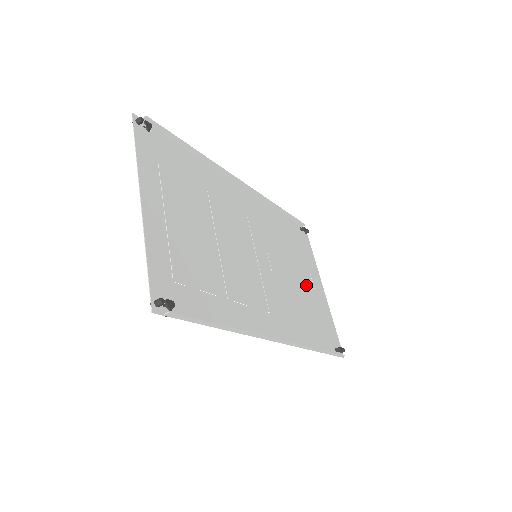
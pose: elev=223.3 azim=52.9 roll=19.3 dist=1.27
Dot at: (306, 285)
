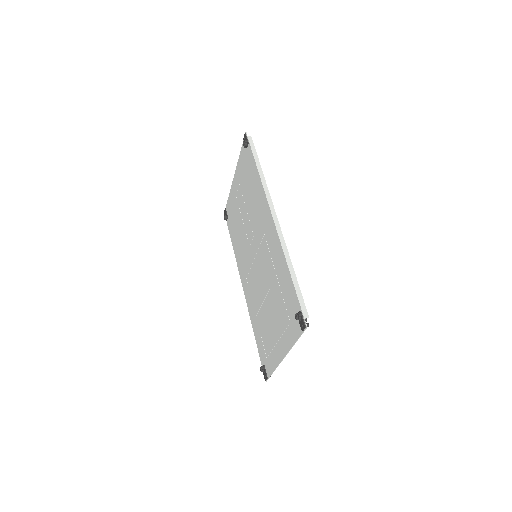
Dot at: (240, 204)
